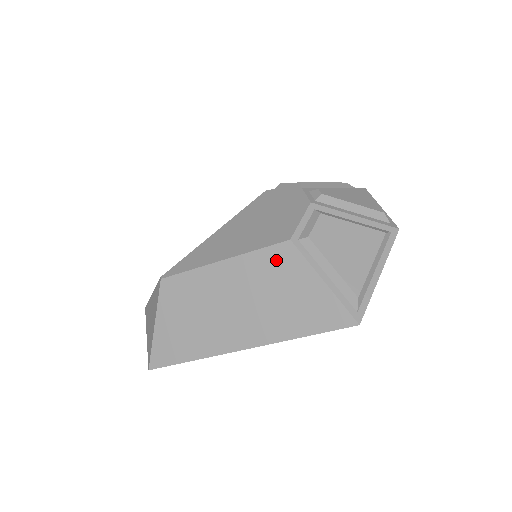
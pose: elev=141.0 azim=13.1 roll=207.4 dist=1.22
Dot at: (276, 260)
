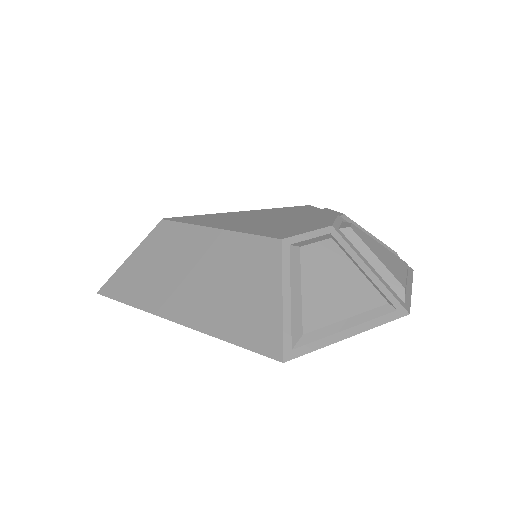
Dot at: (257, 252)
